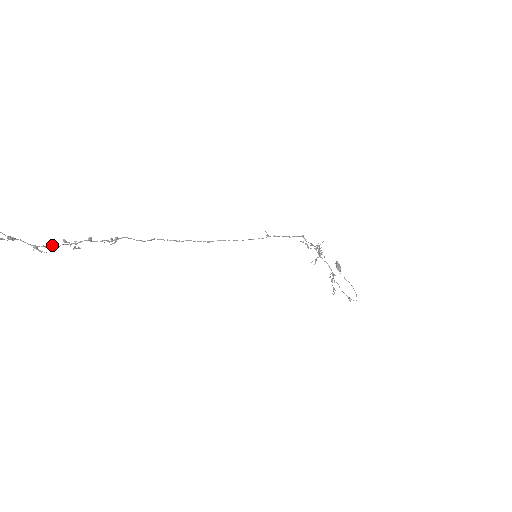
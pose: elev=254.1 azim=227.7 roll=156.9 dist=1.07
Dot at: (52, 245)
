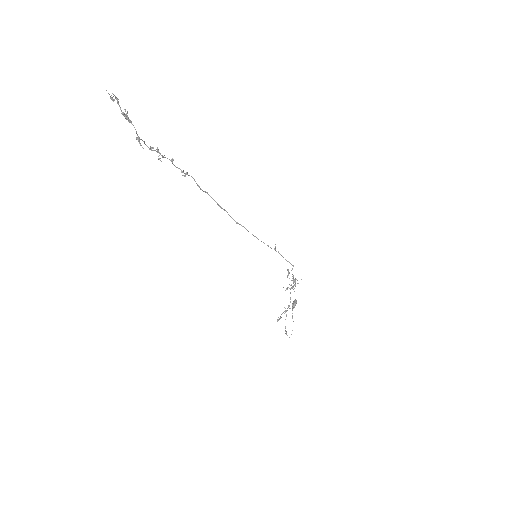
Dot at: occluded
